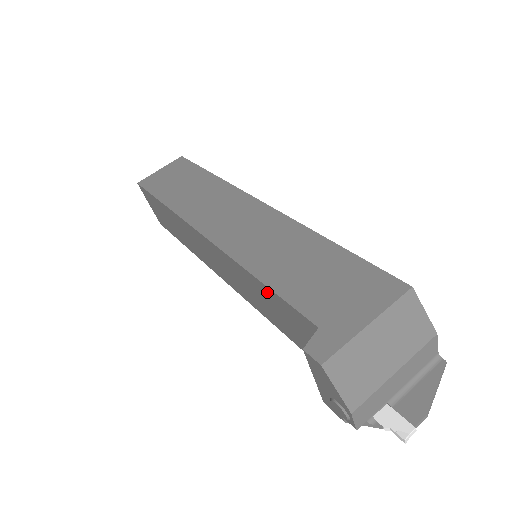
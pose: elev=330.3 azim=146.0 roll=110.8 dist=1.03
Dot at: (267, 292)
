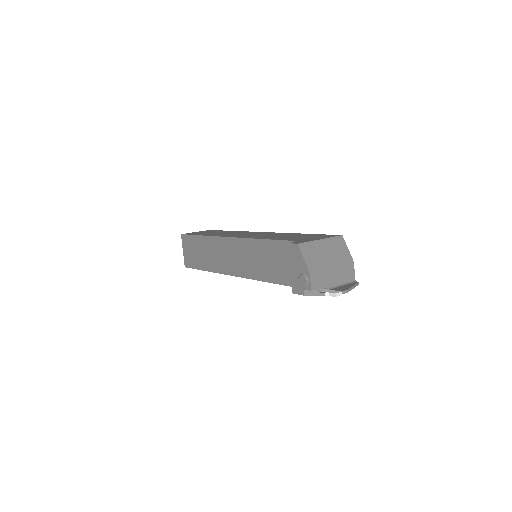
Dot at: (267, 245)
